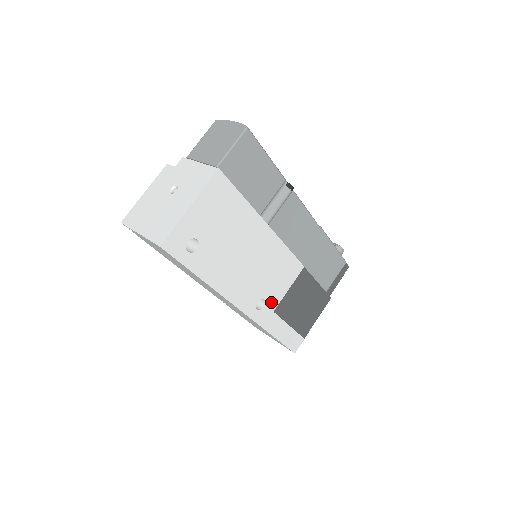
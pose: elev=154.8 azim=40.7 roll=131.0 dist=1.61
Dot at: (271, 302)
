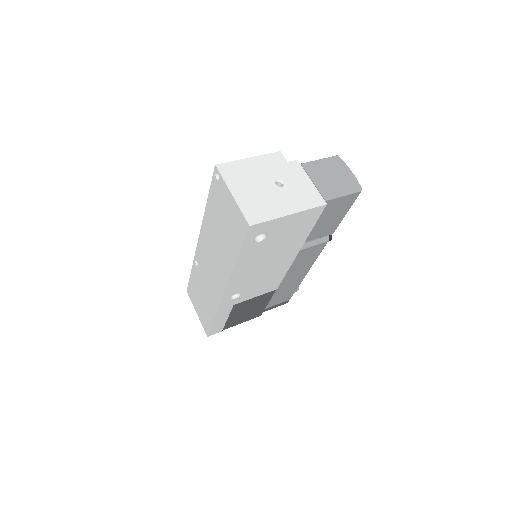
Dot at: (240, 298)
